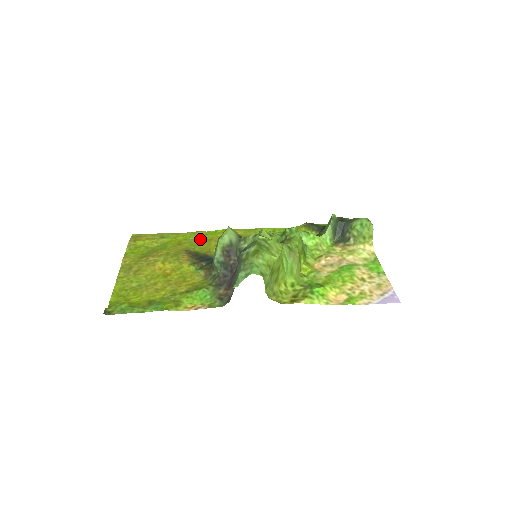
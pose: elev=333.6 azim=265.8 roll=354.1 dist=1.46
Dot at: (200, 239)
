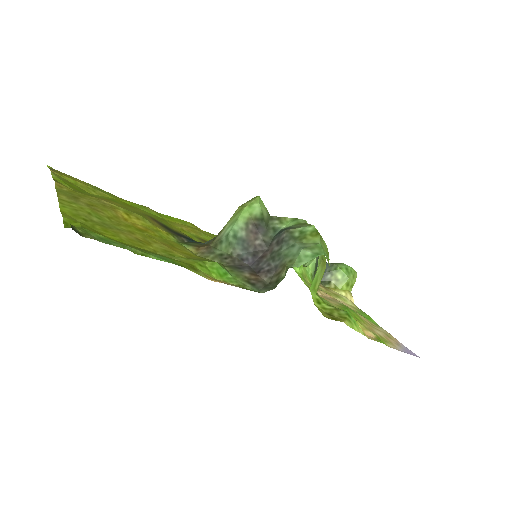
Dot at: (156, 215)
